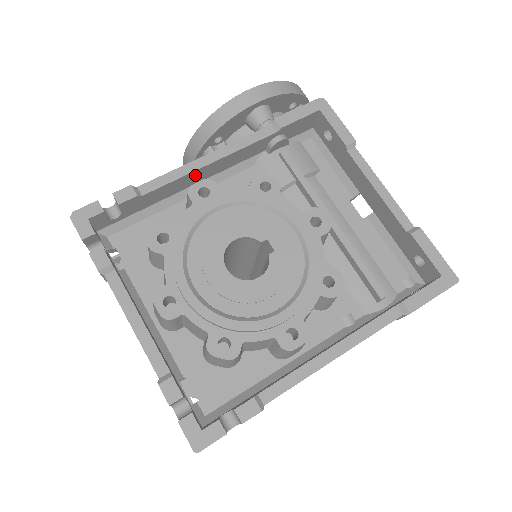
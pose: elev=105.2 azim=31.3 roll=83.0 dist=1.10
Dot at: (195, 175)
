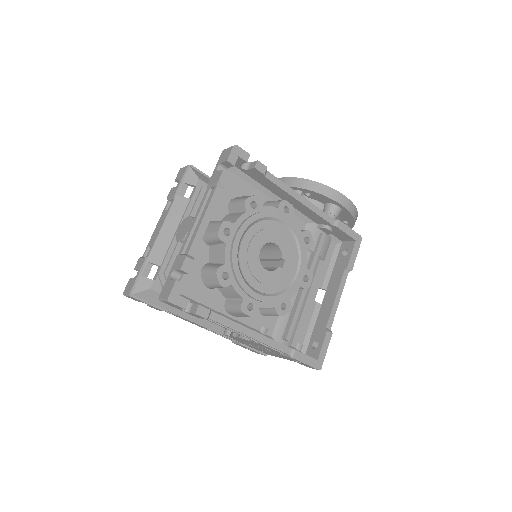
Dot at: (289, 197)
